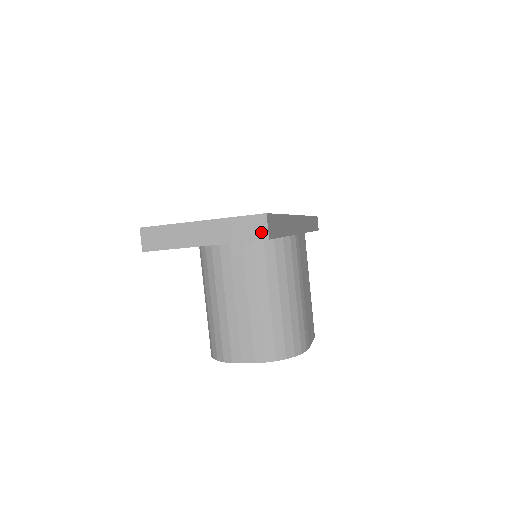
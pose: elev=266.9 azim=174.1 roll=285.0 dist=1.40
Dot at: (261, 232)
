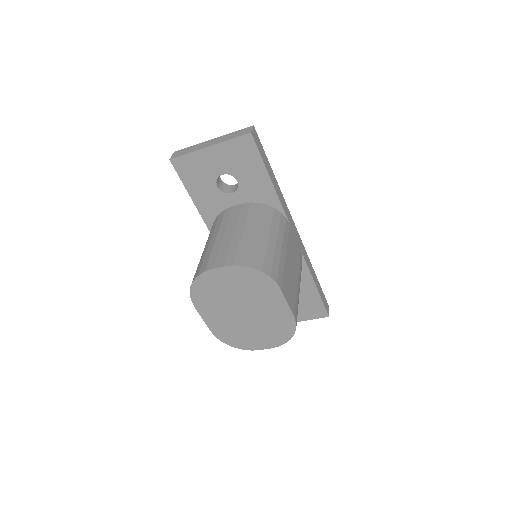
Dot at: (247, 132)
